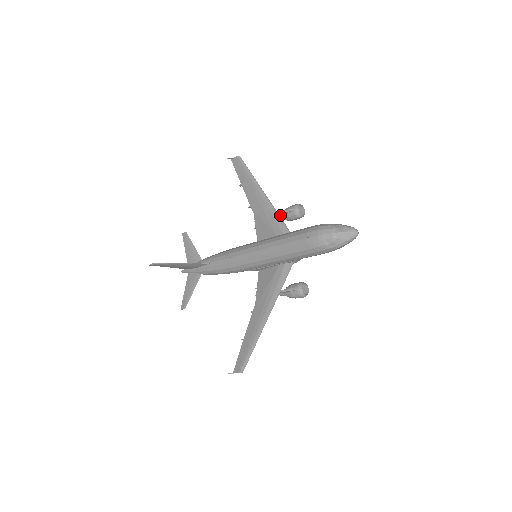
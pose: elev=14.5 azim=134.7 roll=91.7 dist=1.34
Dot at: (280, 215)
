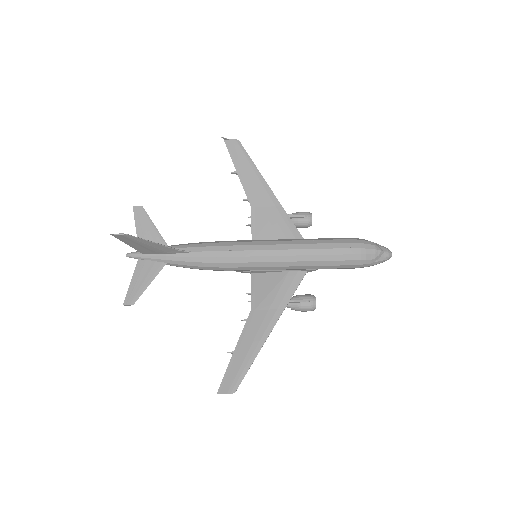
Dot at: (286, 218)
